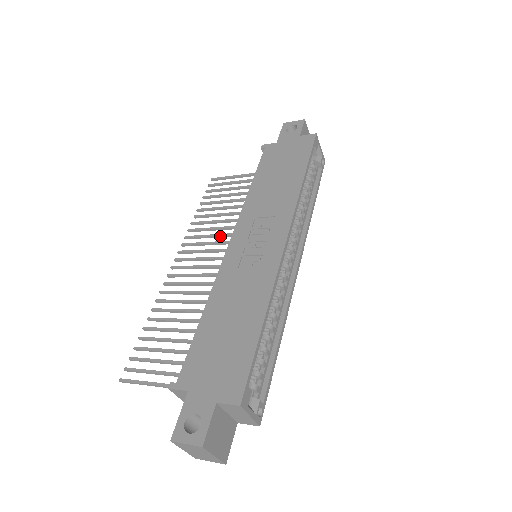
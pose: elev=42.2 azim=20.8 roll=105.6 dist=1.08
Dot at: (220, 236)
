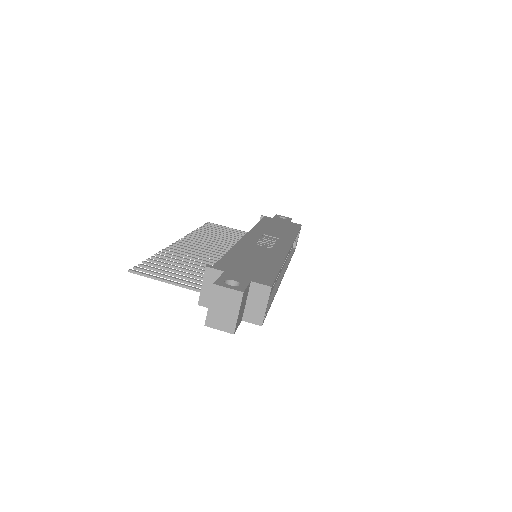
Dot at: (219, 244)
